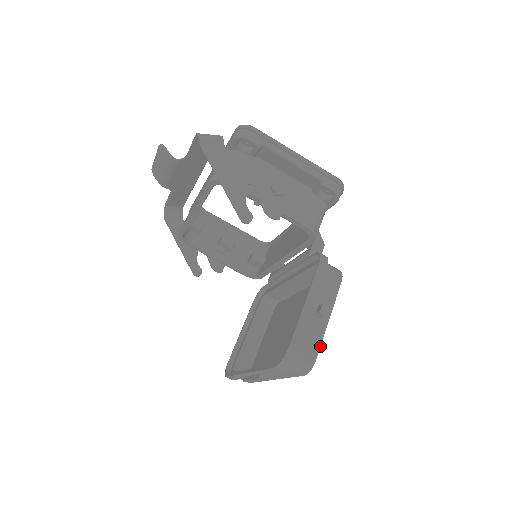
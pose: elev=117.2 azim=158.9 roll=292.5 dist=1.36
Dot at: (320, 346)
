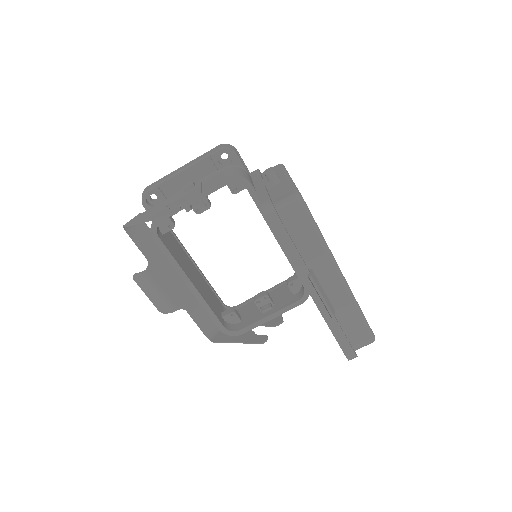
Dot at: (295, 188)
